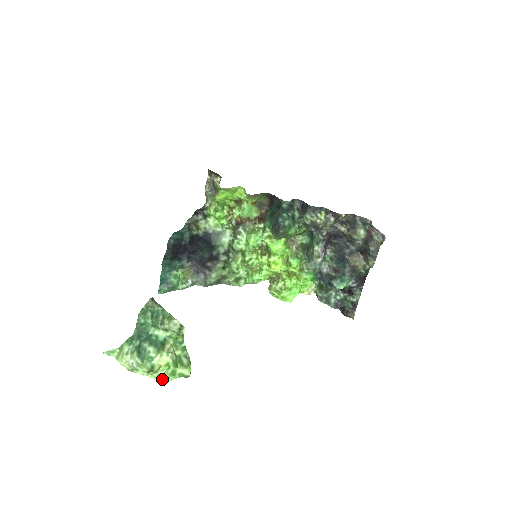
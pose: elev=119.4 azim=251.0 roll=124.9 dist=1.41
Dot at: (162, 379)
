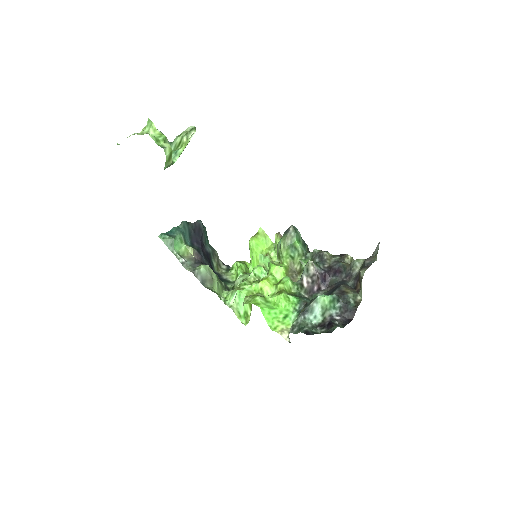
Dot at: occluded
